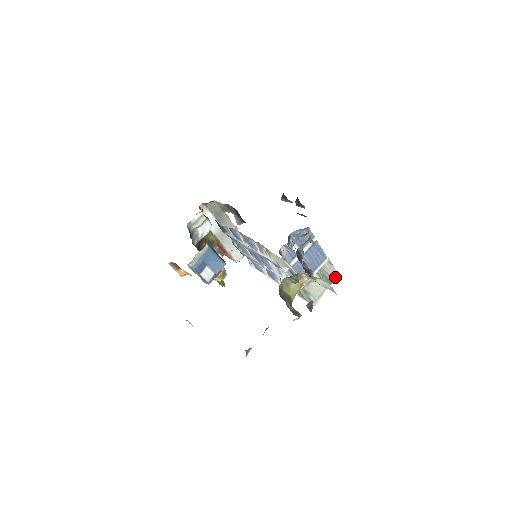
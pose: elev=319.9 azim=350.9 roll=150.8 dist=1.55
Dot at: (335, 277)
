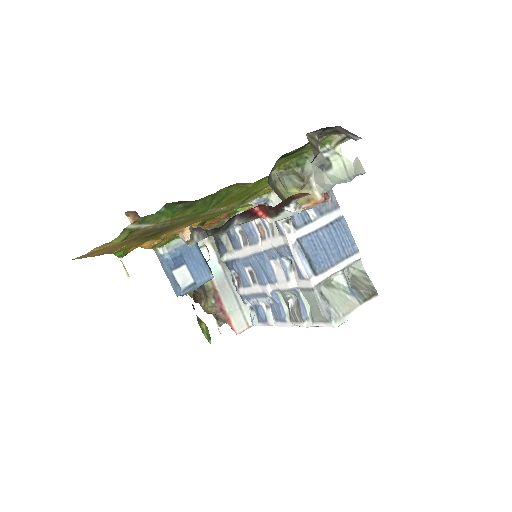
Dot at: (372, 293)
